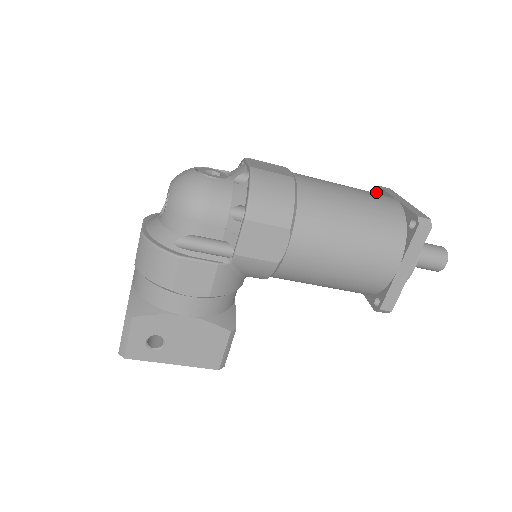
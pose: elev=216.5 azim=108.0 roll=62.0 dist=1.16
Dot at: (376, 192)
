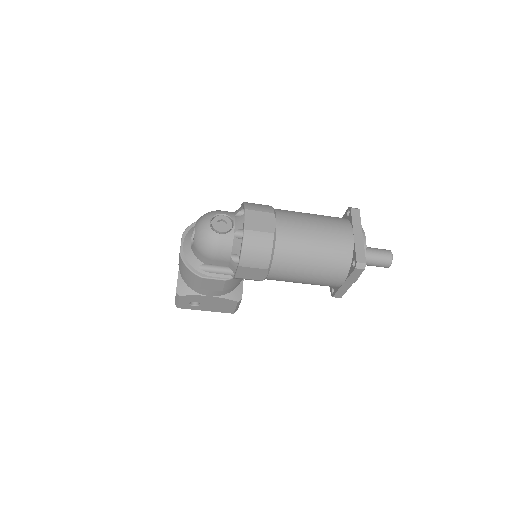
Dot at: (349, 210)
